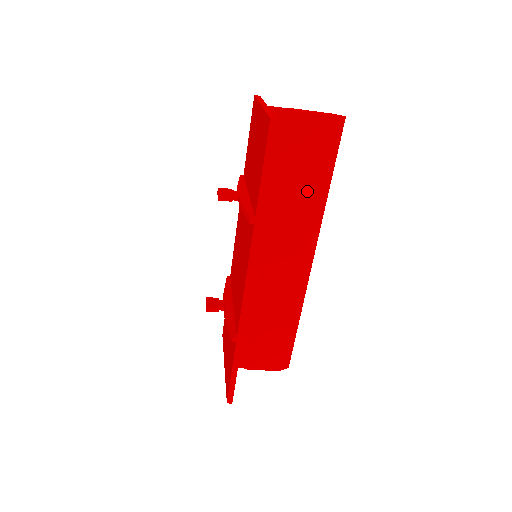
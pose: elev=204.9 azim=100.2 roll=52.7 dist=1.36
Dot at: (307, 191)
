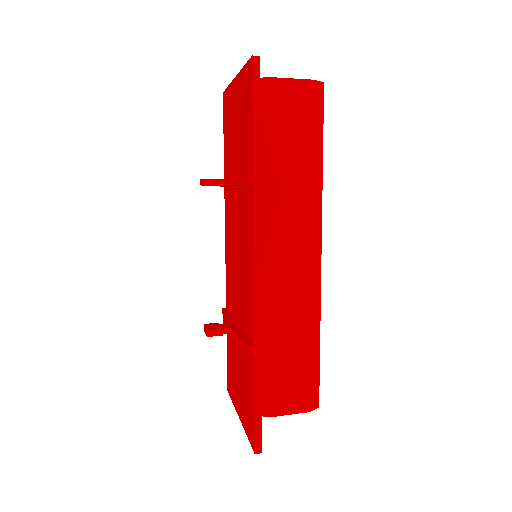
Dot at: (300, 166)
